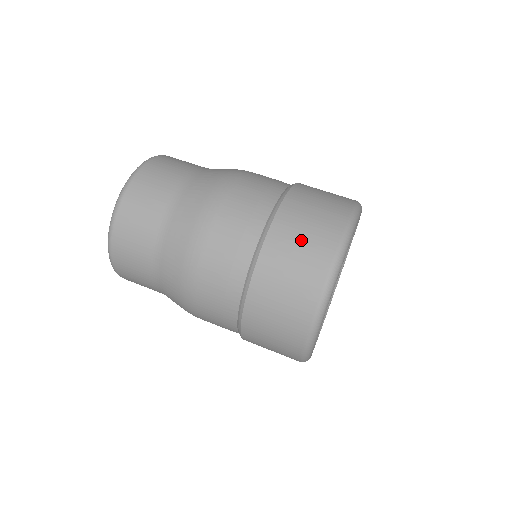
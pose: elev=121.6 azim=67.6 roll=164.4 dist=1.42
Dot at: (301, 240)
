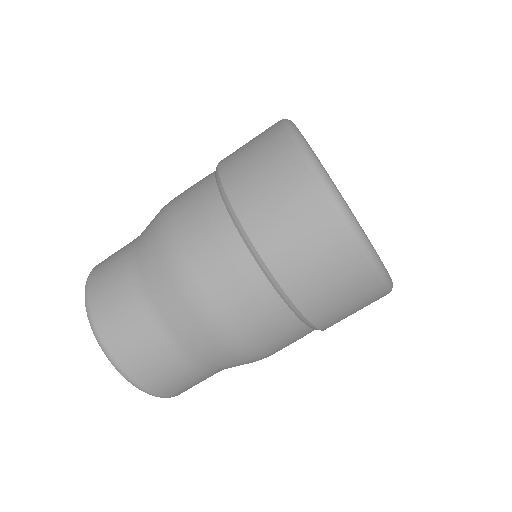
Dot at: occluded
